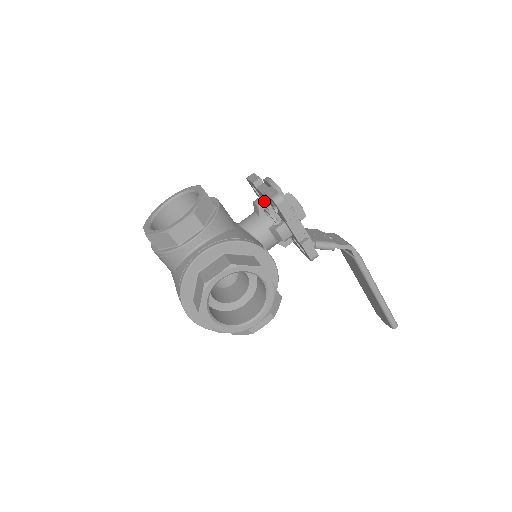
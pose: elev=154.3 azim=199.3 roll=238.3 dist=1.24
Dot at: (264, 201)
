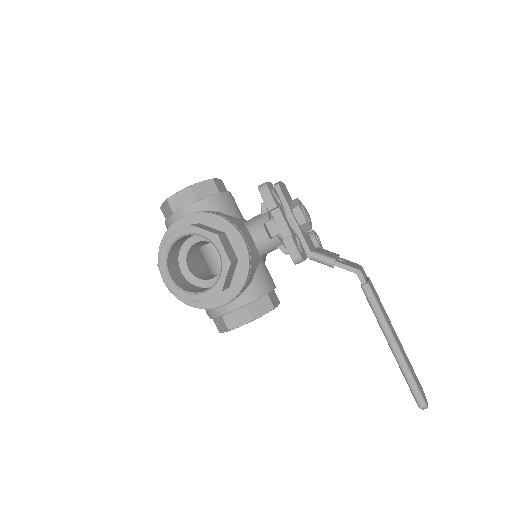
Dot at: occluded
